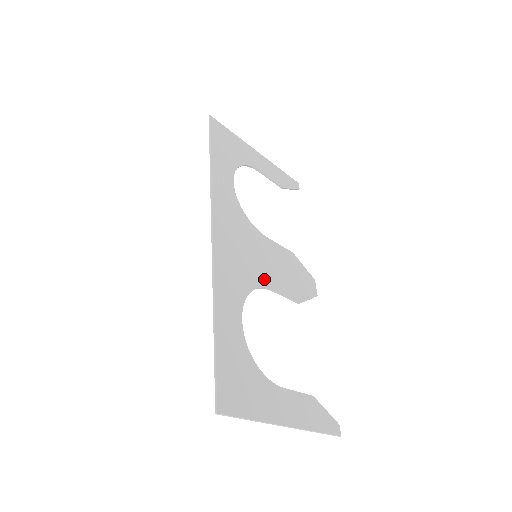
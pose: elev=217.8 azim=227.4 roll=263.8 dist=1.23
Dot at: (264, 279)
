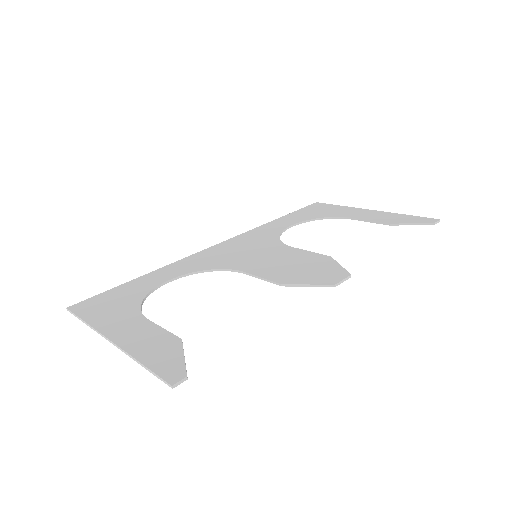
Dot at: (243, 266)
